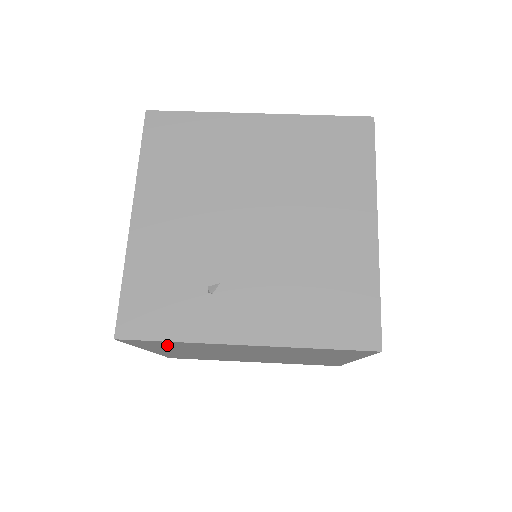
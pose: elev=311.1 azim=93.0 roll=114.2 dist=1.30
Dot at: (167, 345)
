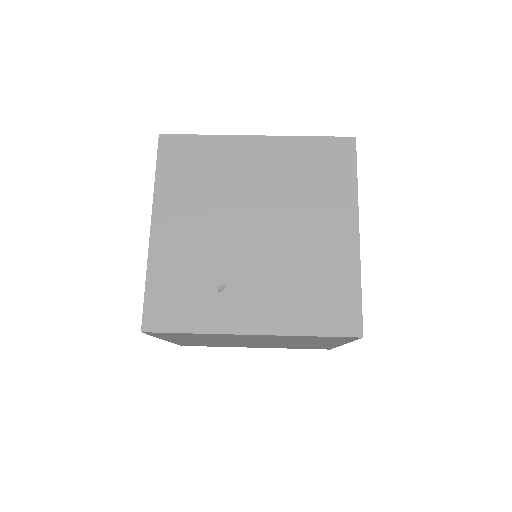
Dot at: (184, 336)
